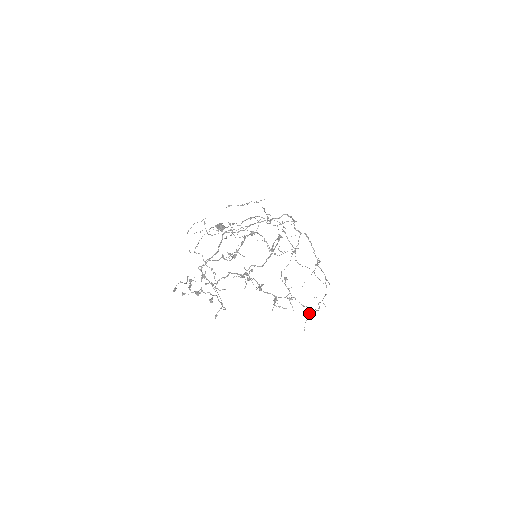
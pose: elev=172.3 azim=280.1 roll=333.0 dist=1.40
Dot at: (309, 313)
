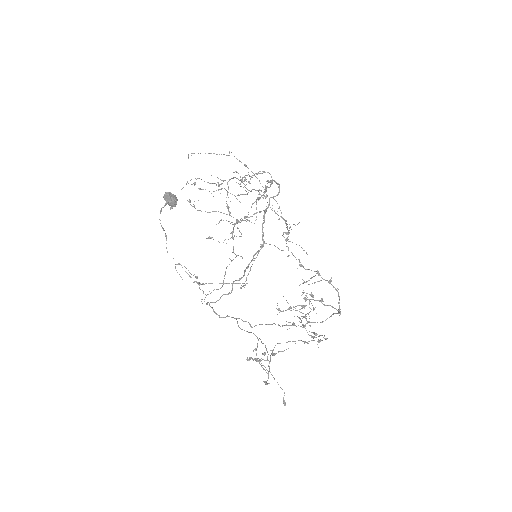
Dot at: (195, 184)
